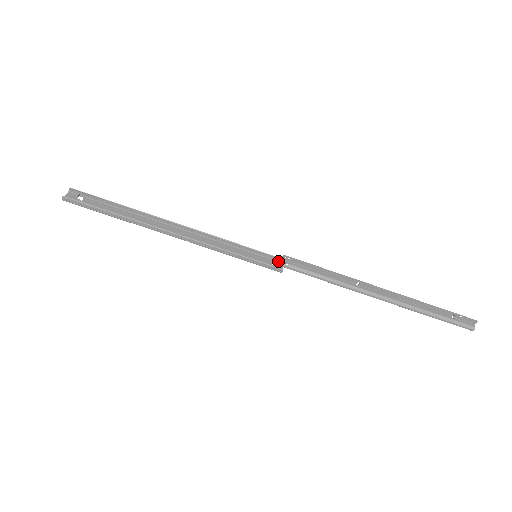
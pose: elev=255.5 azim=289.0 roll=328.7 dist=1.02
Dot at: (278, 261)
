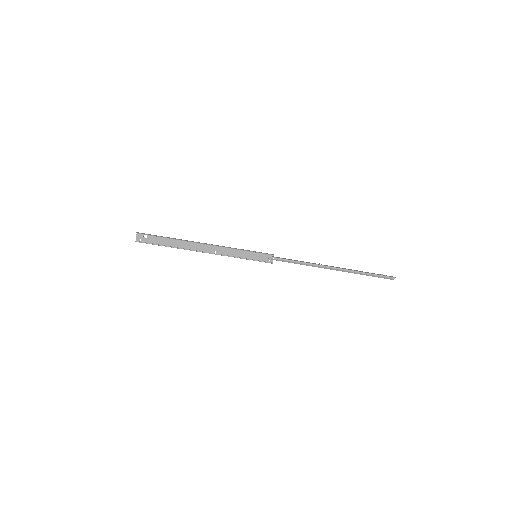
Dot at: (270, 254)
